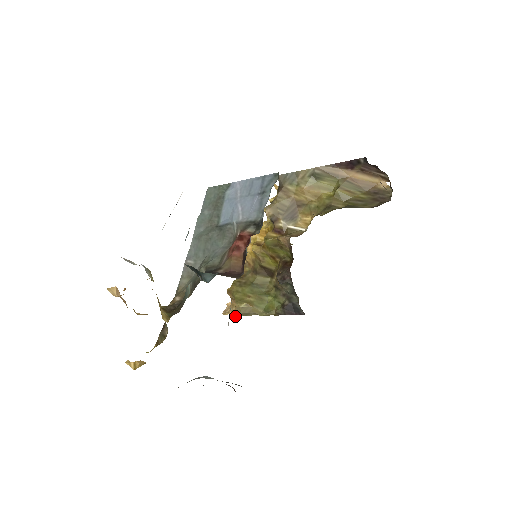
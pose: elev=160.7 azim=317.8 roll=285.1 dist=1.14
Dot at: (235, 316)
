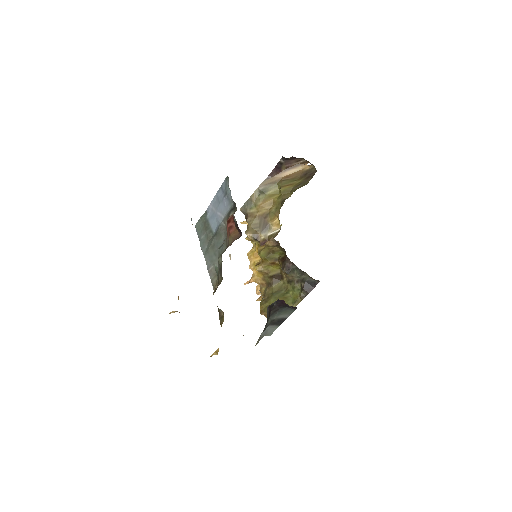
Dot at: occluded
